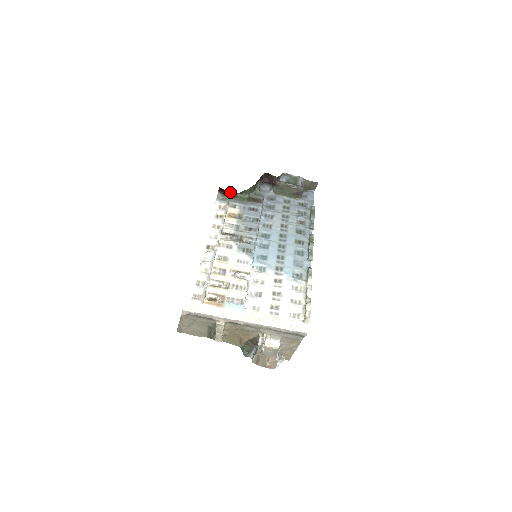
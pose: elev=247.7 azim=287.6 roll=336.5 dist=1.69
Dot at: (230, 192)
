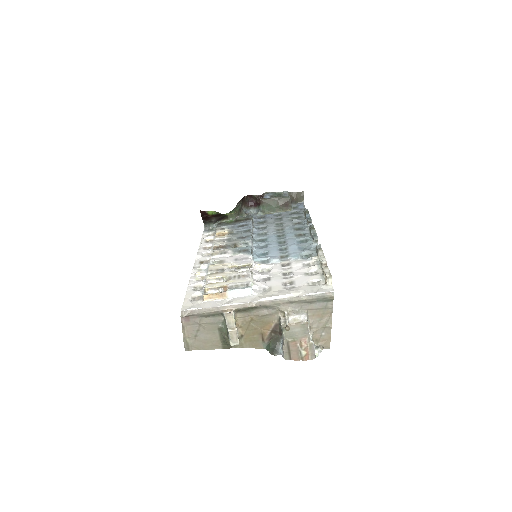
Dot at: (212, 211)
